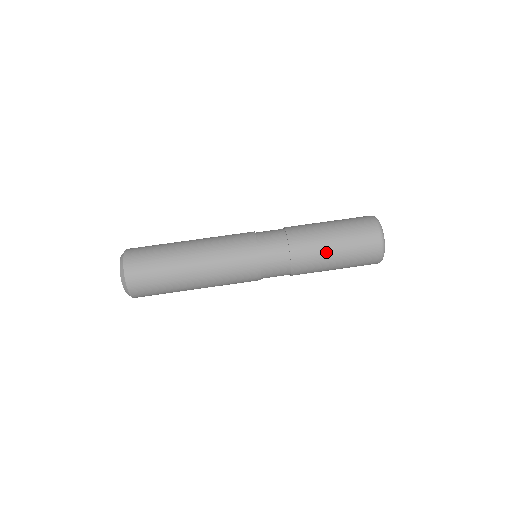
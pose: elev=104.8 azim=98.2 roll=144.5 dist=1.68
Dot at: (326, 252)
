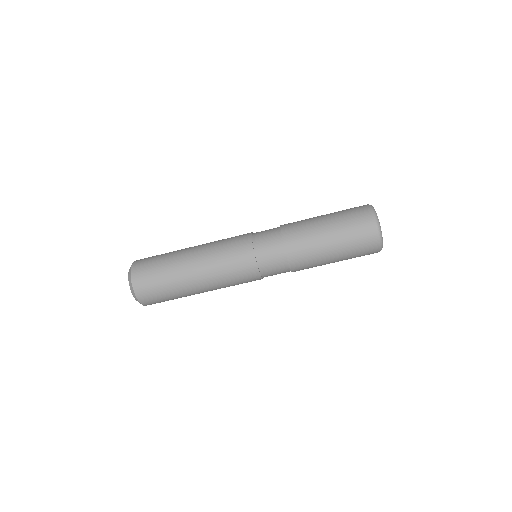
Dot at: occluded
